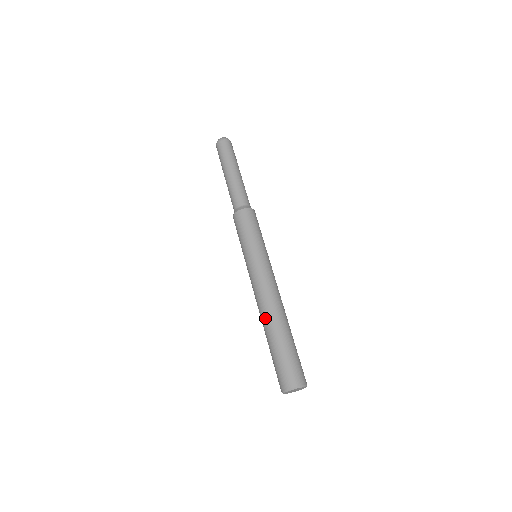
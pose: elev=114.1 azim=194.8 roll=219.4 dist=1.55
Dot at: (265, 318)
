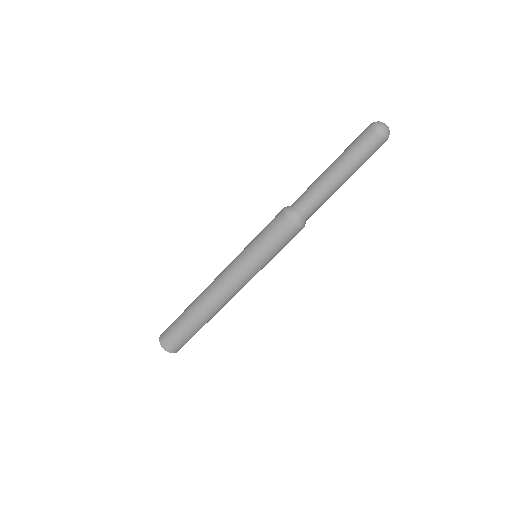
Dot at: (202, 303)
